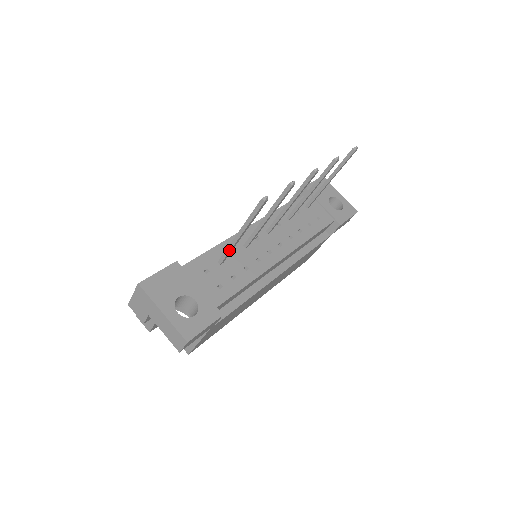
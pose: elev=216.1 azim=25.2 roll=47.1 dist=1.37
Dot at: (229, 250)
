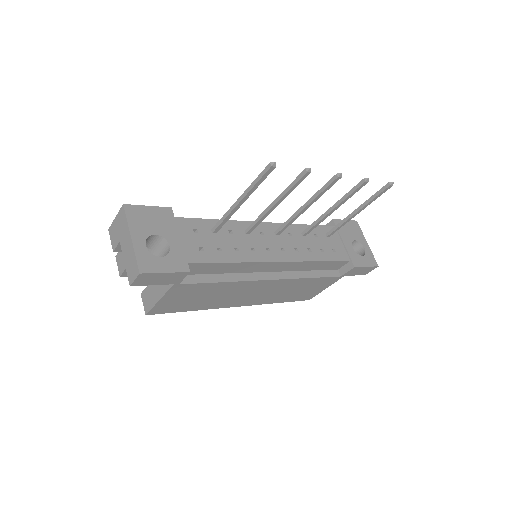
Dot at: (225, 217)
